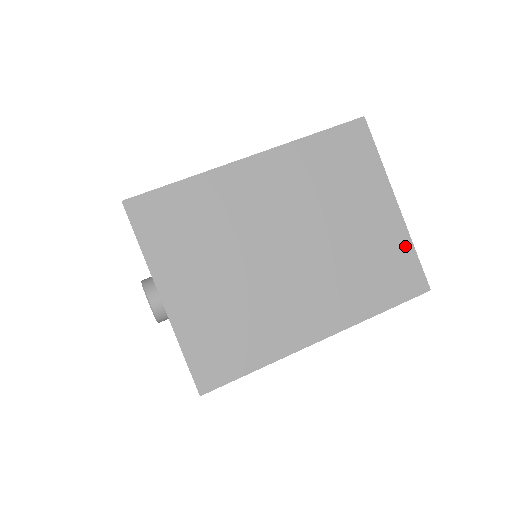
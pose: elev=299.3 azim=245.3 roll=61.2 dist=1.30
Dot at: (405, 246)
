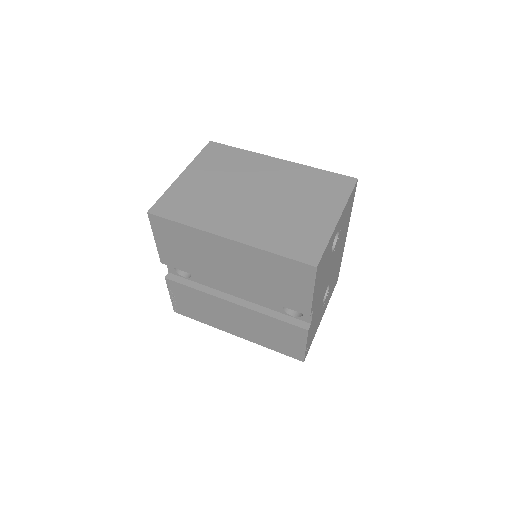
Dot at: (323, 237)
